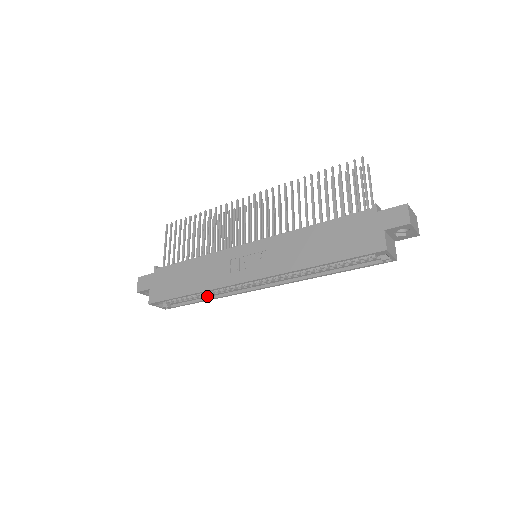
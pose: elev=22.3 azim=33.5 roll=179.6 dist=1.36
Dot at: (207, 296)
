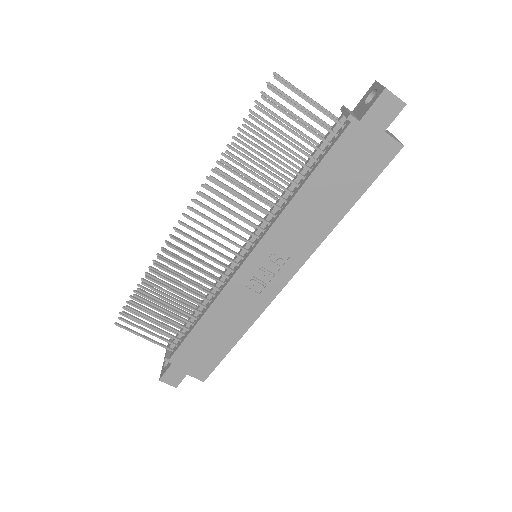
Dot at: occluded
